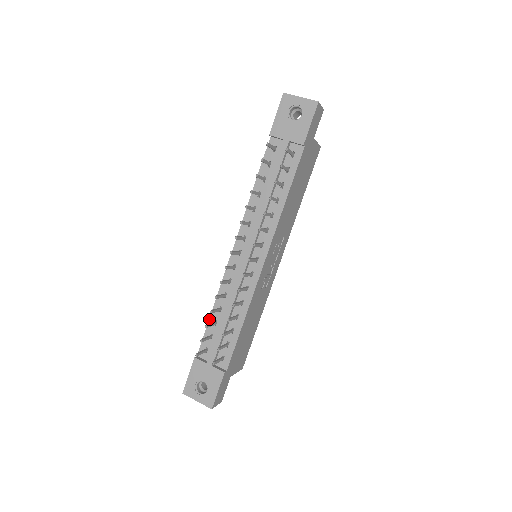
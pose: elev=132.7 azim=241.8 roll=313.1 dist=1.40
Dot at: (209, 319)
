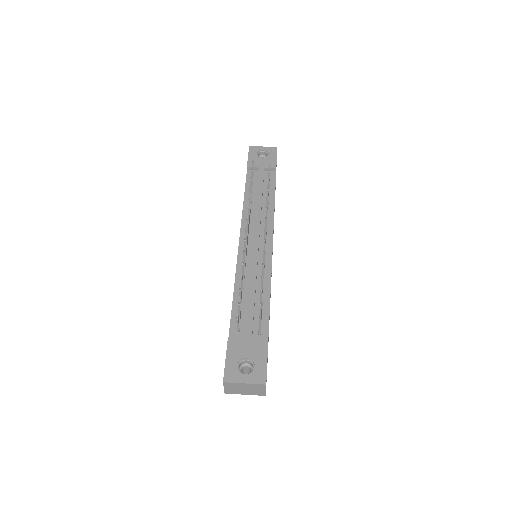
Dot at: (232, 301)
